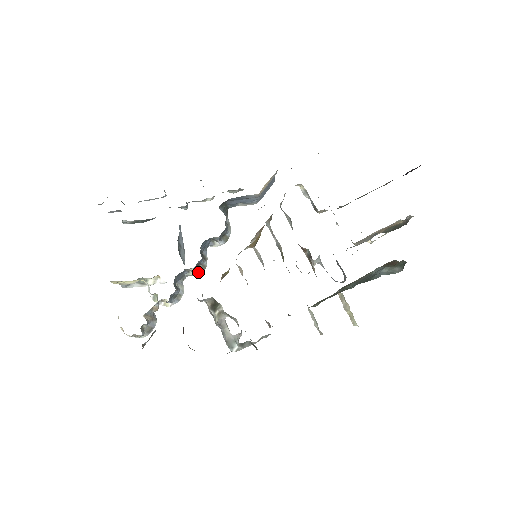
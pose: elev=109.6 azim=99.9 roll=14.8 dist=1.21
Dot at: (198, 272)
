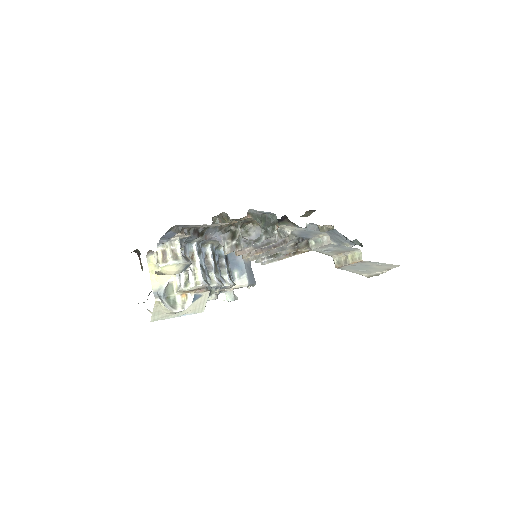
Dot at: (218, 283)
